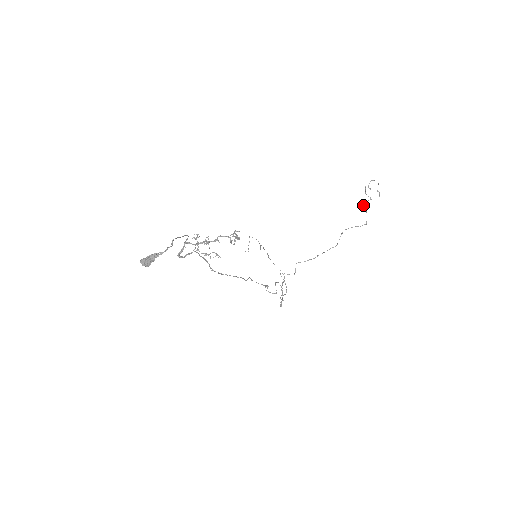
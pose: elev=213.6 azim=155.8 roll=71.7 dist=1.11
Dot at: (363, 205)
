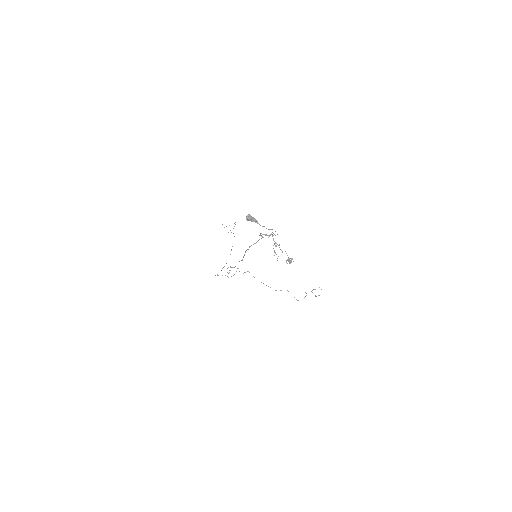
Dot at: occluded
